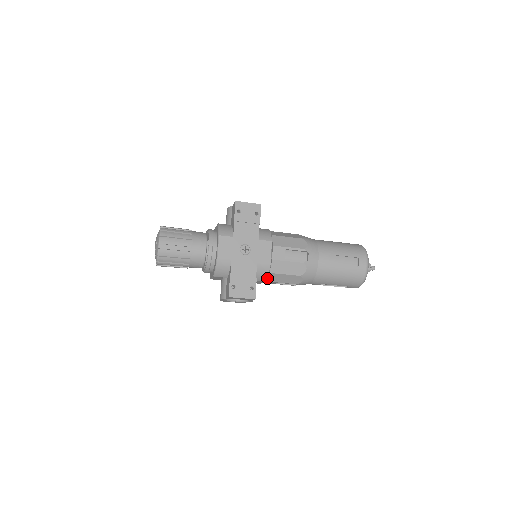
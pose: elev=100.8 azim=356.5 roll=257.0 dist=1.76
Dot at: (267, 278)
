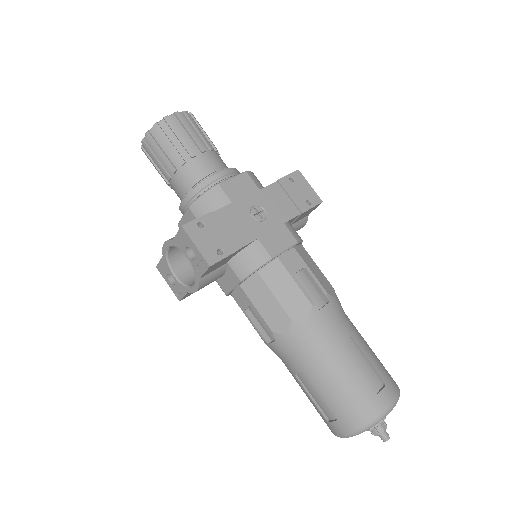
Dot at: (246, 280)
